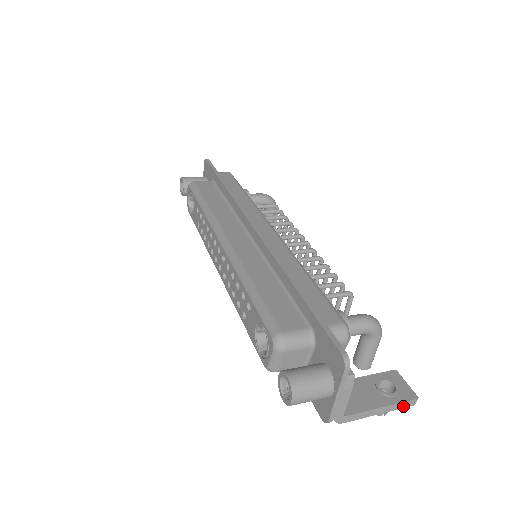
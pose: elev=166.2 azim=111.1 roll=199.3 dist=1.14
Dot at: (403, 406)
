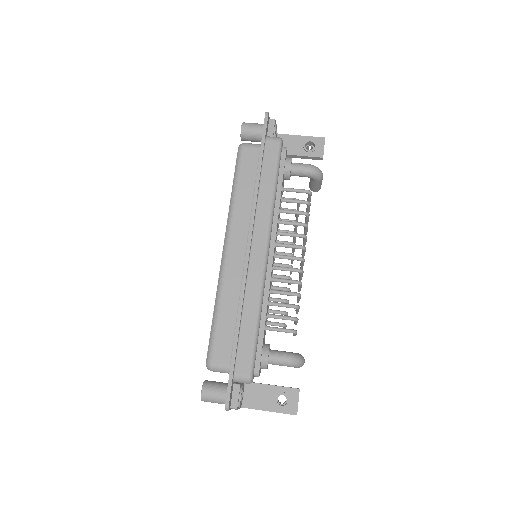
Dot at: (286, 413)
